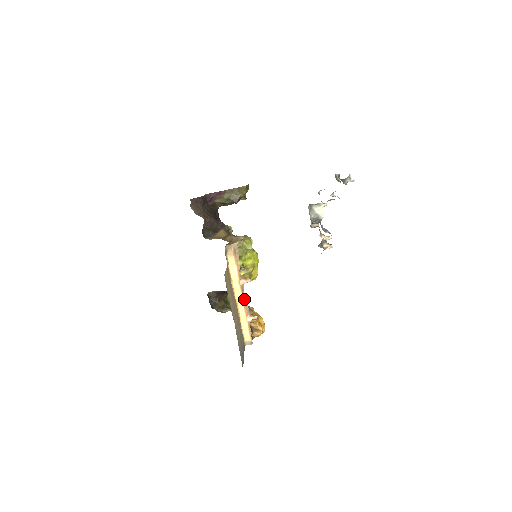
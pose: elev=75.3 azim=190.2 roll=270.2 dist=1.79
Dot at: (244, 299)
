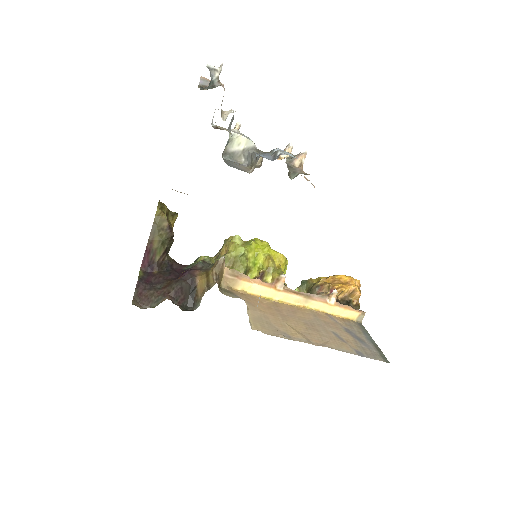
Dot at: (303, 295)
